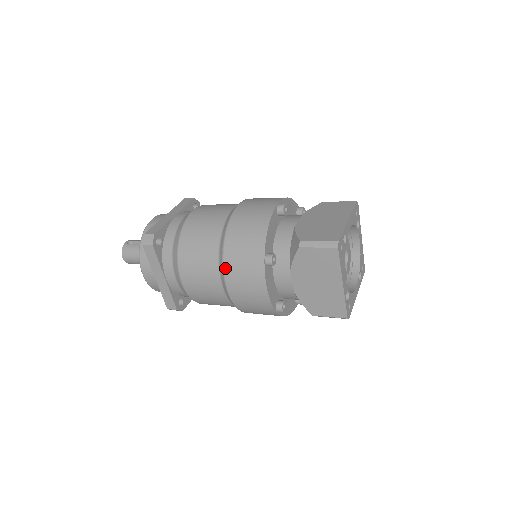
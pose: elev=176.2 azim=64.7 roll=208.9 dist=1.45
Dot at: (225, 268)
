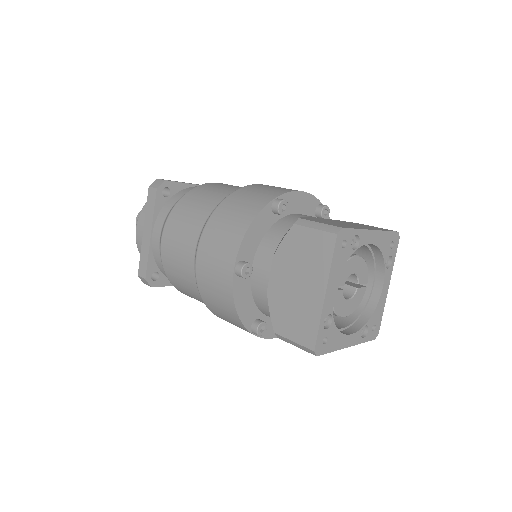
Dot at: occluded
